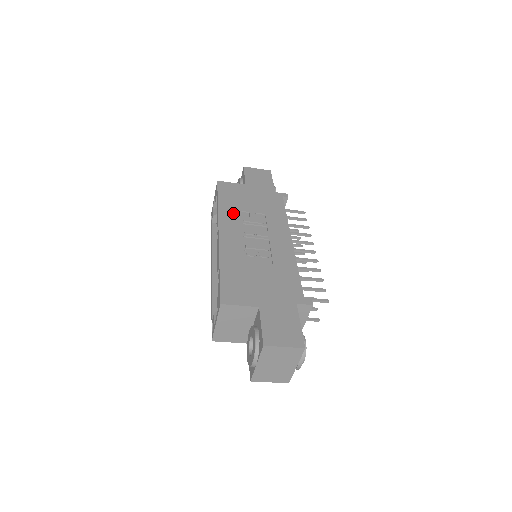
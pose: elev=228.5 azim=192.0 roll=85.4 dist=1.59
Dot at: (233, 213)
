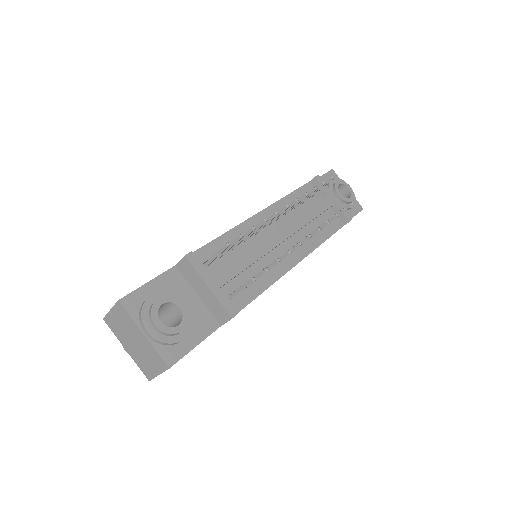
Dot at: occluded
